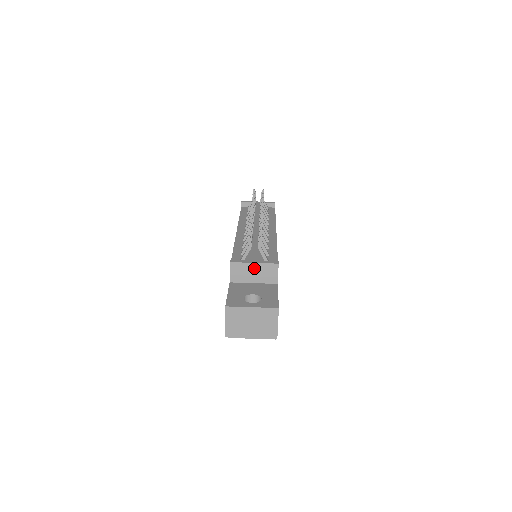
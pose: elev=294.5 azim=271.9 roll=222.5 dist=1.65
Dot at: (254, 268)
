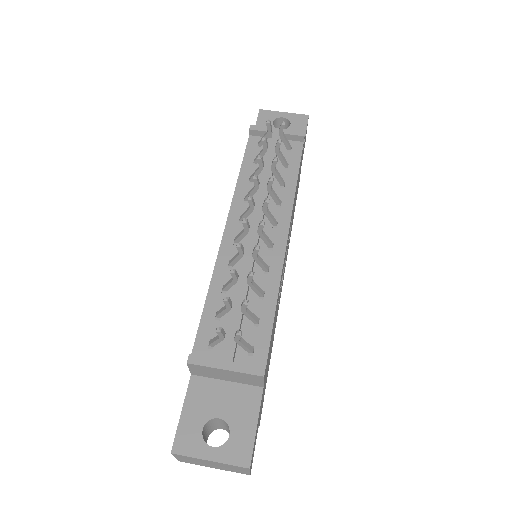
Dot at: (226, 373)
